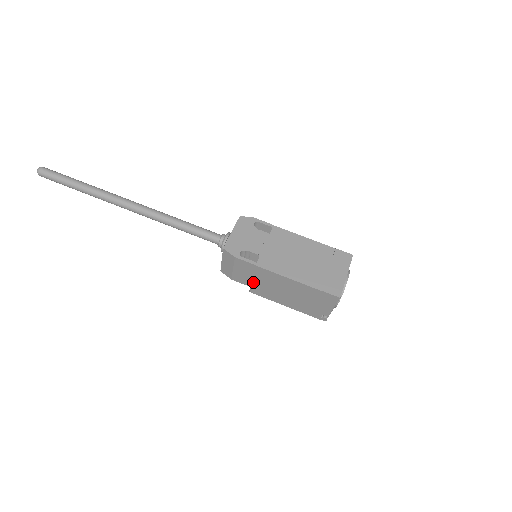
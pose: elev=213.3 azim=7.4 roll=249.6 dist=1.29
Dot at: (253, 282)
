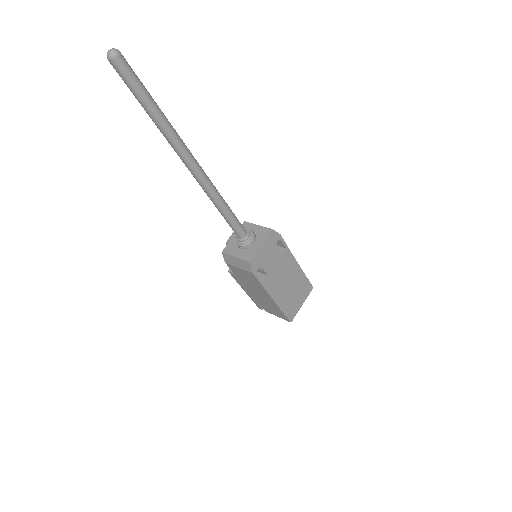
Dot at: (242, 277)
